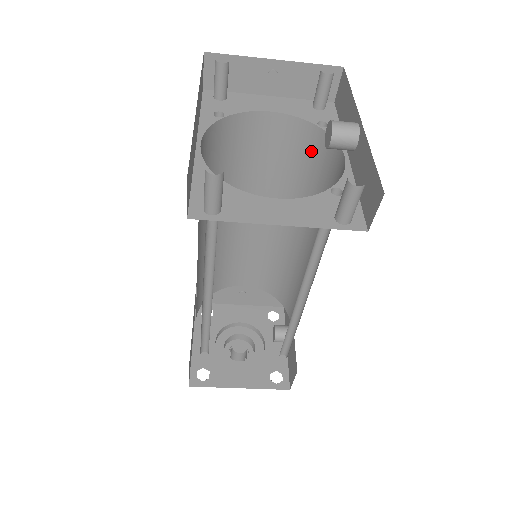
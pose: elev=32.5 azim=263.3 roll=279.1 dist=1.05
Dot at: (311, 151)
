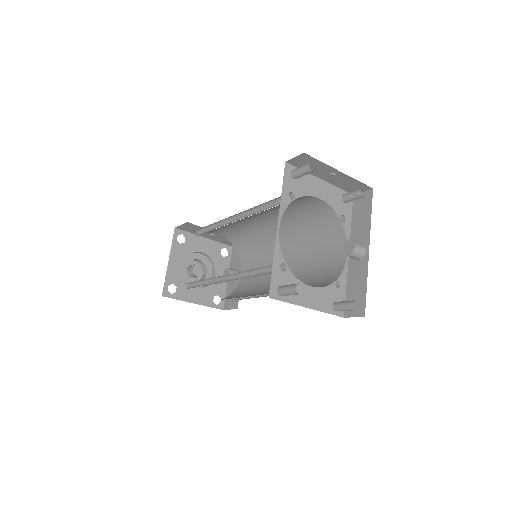
Dot at: (326, 224)
